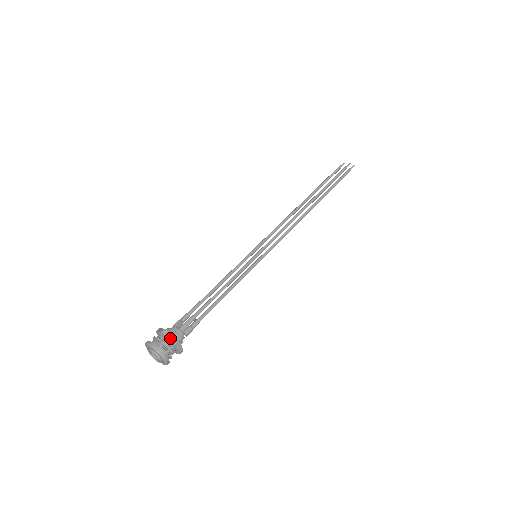
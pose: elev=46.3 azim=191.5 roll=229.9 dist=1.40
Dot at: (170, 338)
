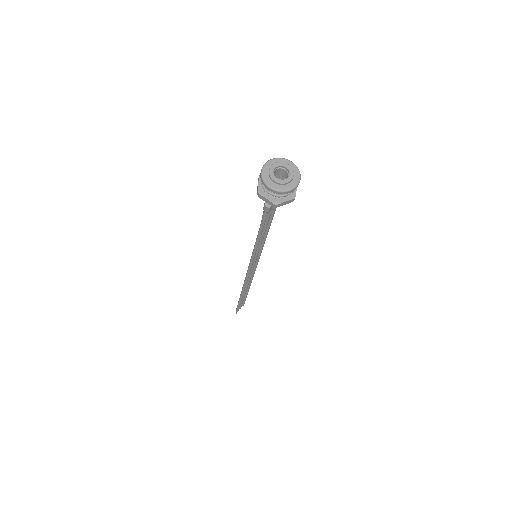
Dot at: occluded
